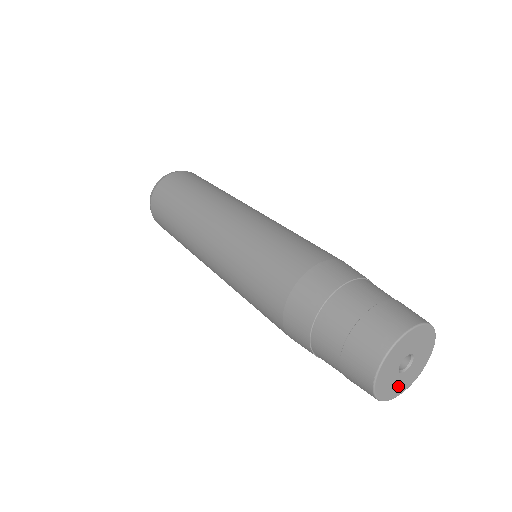
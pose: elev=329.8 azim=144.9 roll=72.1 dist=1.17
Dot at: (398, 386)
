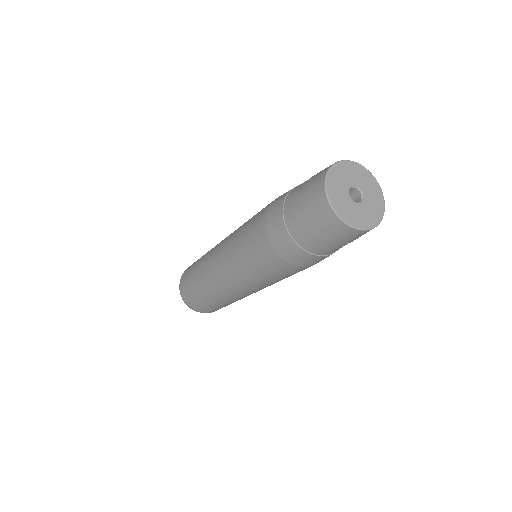
Dot at: (363, 217)
